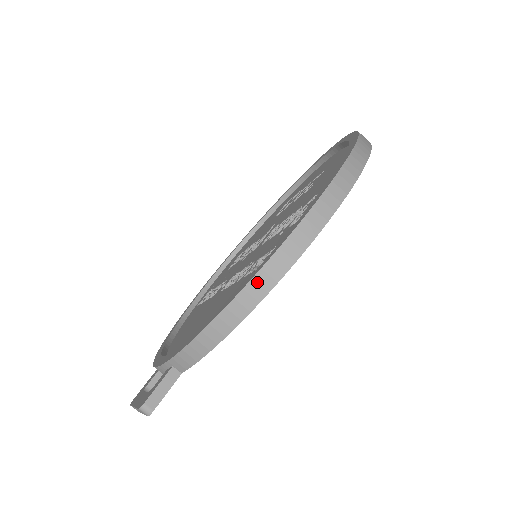
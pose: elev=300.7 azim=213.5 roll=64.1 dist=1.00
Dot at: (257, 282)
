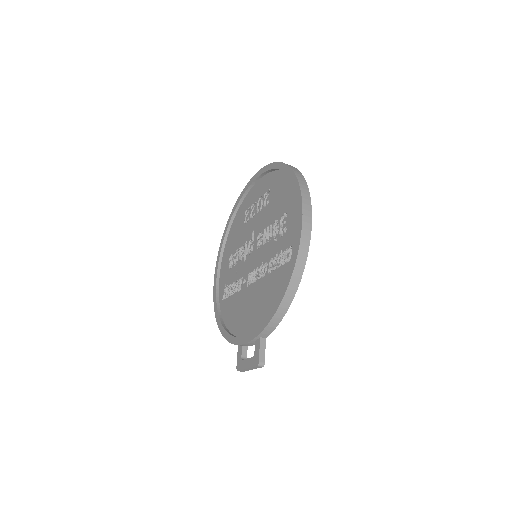
Dot at: (295, 276)
